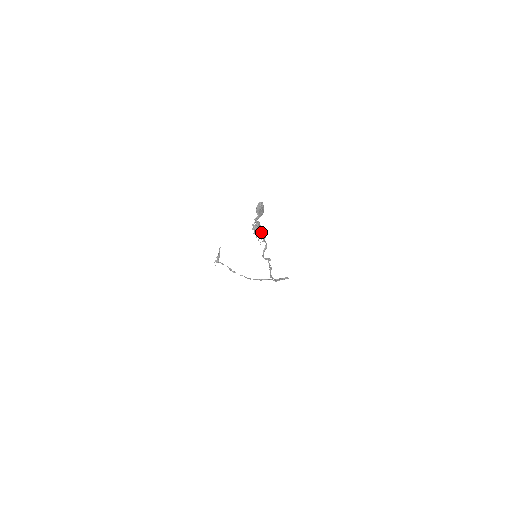
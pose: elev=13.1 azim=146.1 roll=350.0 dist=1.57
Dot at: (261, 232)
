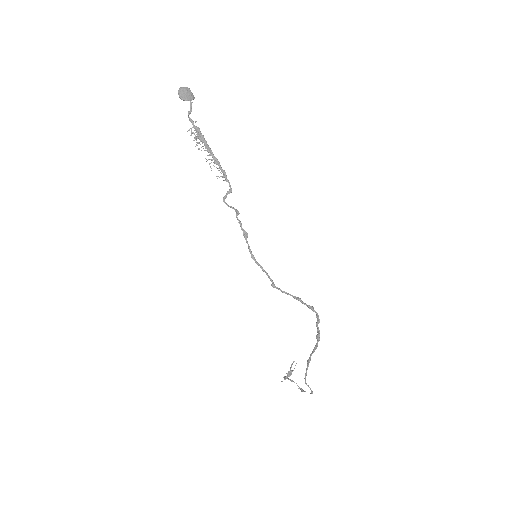
Dot at: (212, 155)
